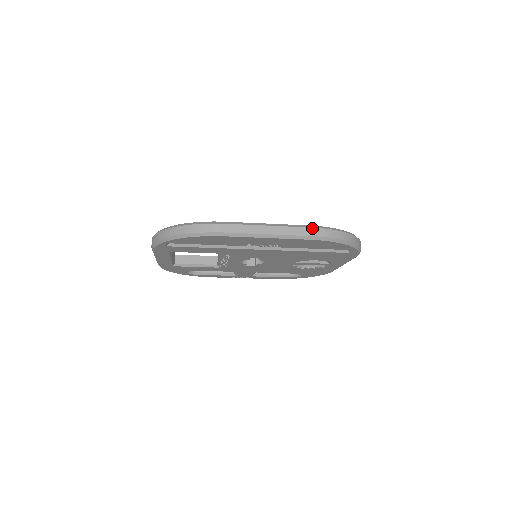
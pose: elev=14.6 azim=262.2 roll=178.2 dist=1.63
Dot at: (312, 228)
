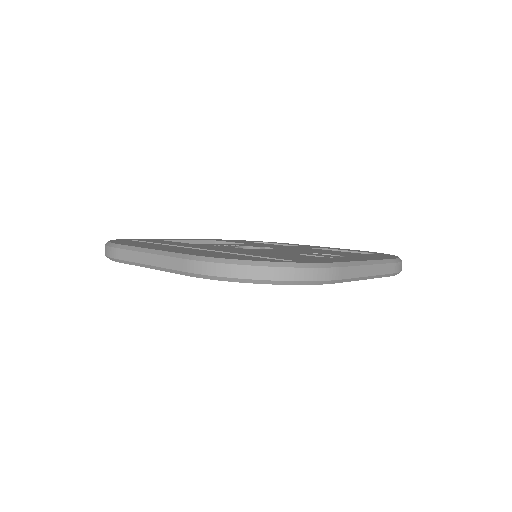
Dot at: (186, 260)
